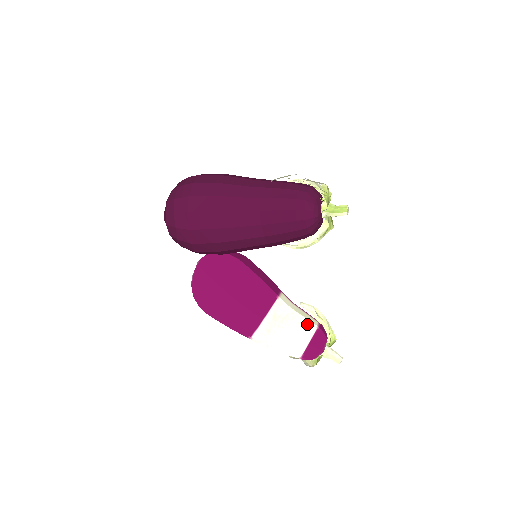
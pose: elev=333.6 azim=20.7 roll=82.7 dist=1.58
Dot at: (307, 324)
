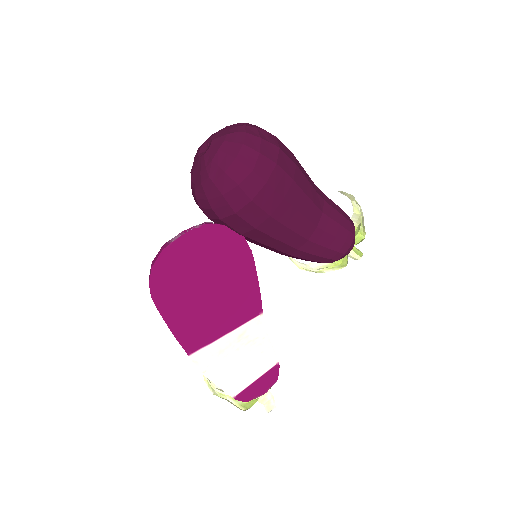
Dot at: (270, 356)
